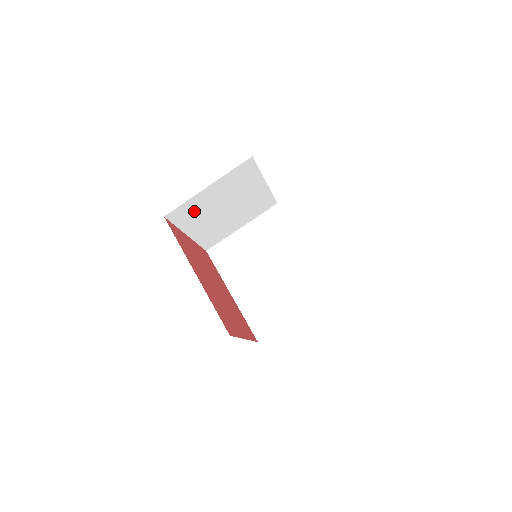
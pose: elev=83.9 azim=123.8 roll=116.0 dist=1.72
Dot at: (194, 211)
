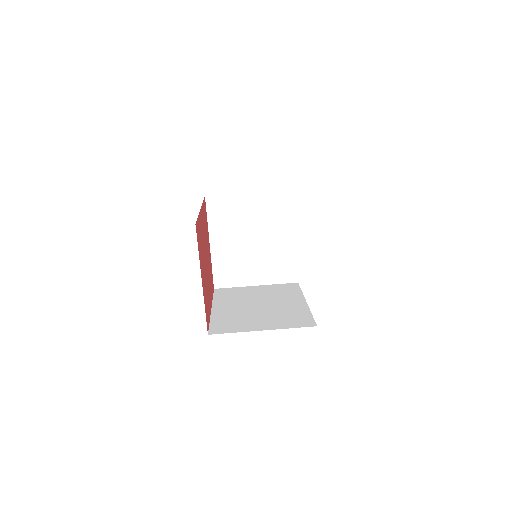
Dot at: (228, 214)
